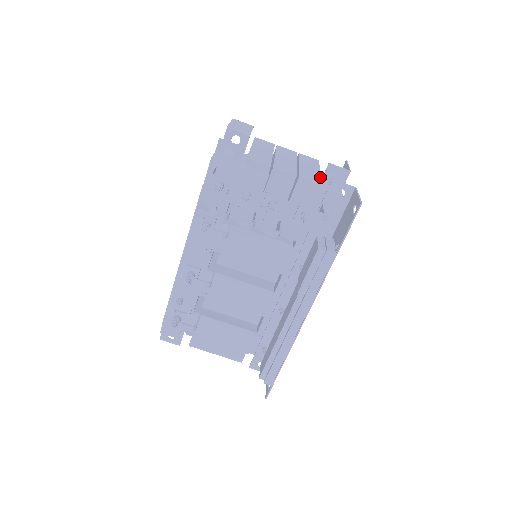
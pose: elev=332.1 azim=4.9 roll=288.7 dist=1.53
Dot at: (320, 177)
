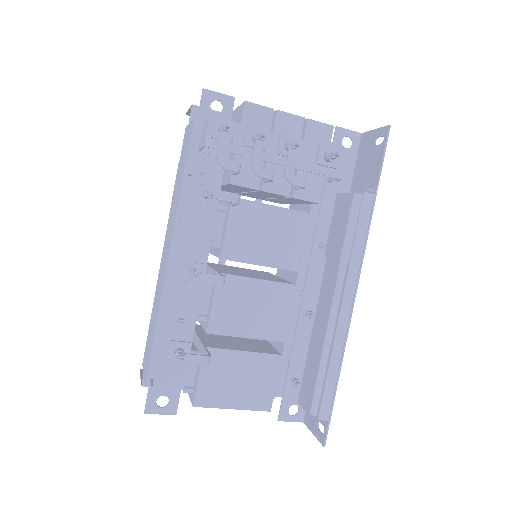
Dot at: occluded
